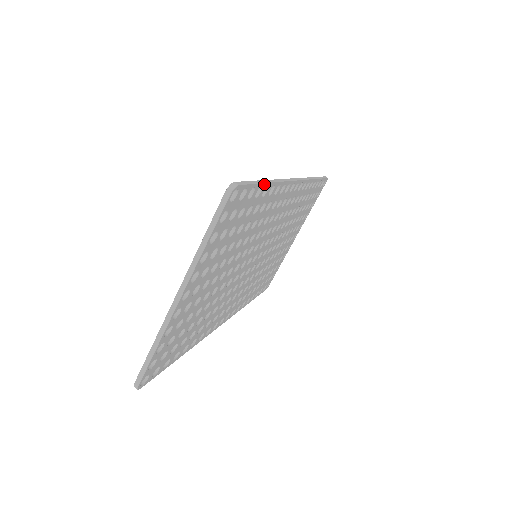
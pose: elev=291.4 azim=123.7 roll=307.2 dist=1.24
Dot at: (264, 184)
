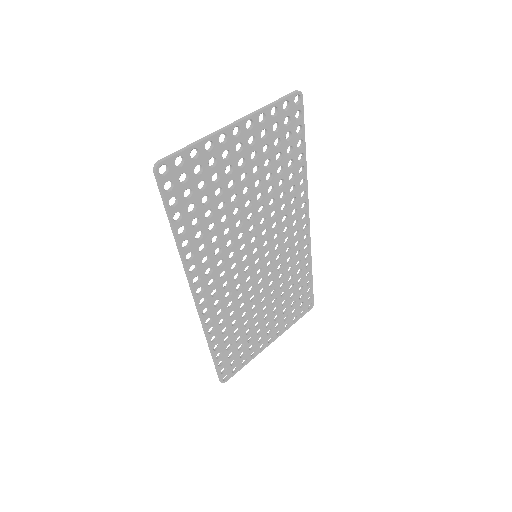
Dot at: (305, 145)
